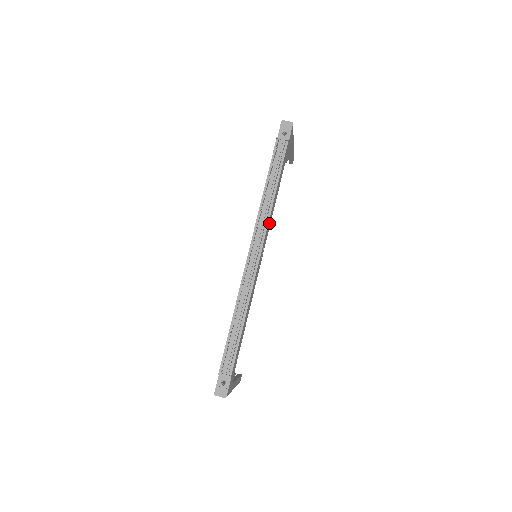
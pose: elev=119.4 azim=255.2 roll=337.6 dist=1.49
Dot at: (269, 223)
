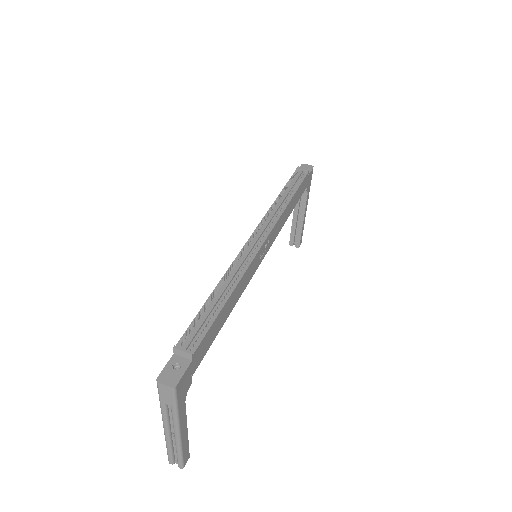
Dot at: (278, 226)
